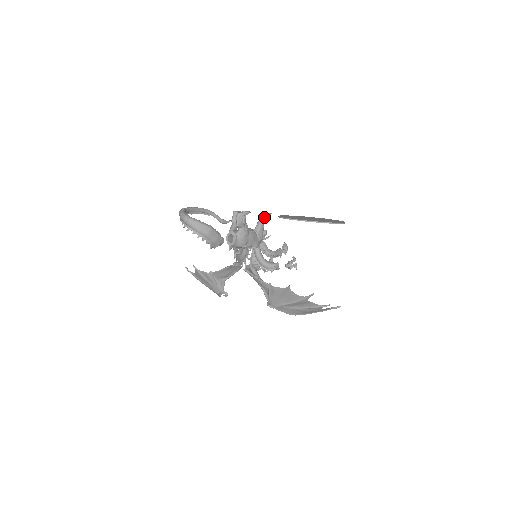
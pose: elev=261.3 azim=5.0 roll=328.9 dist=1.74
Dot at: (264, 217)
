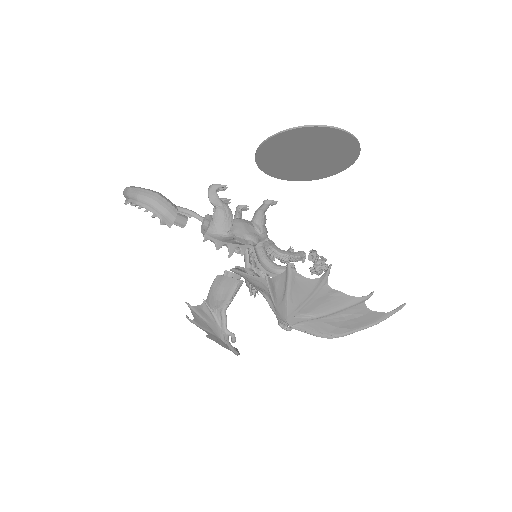
Dot at: (264, 204)
